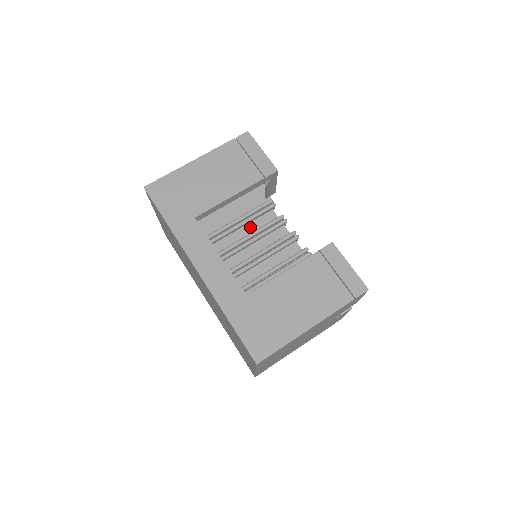
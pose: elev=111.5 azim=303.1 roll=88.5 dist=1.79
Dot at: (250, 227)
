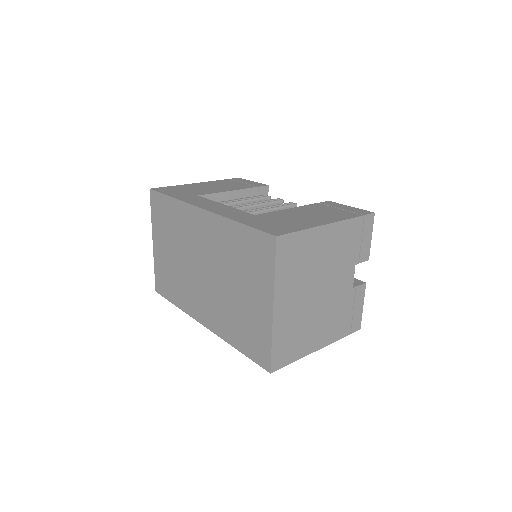
Dot at: occluded
